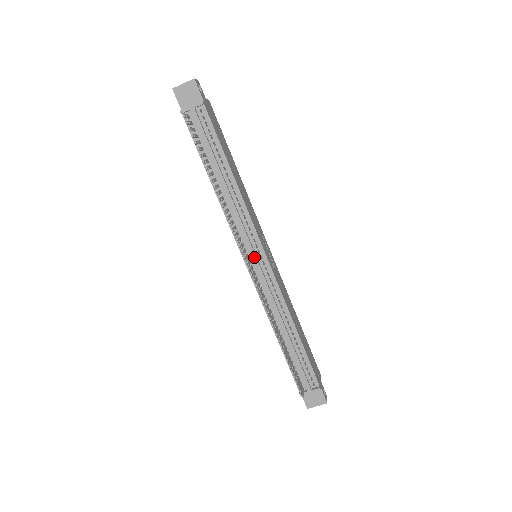
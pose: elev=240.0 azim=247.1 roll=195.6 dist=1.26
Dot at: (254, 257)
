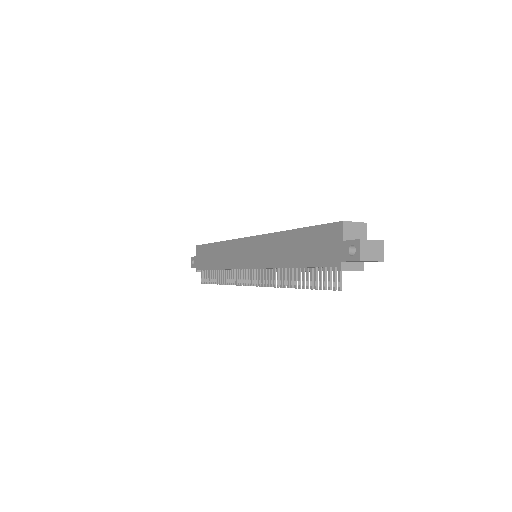
Dot at: occluded
